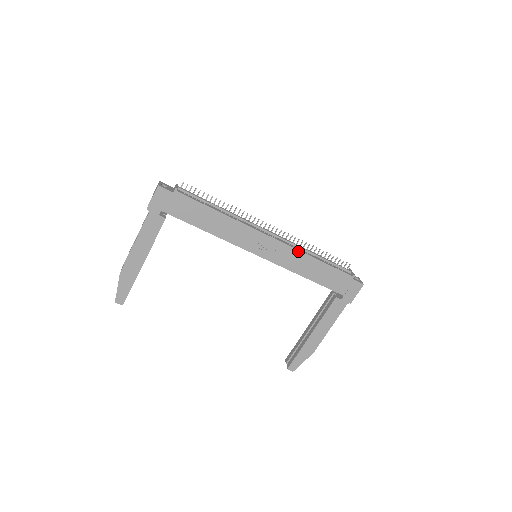
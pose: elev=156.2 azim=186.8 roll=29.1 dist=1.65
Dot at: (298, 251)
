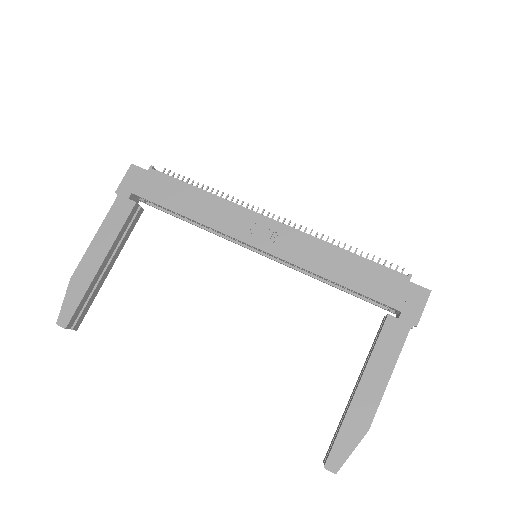
Dot at: (314, 239)
